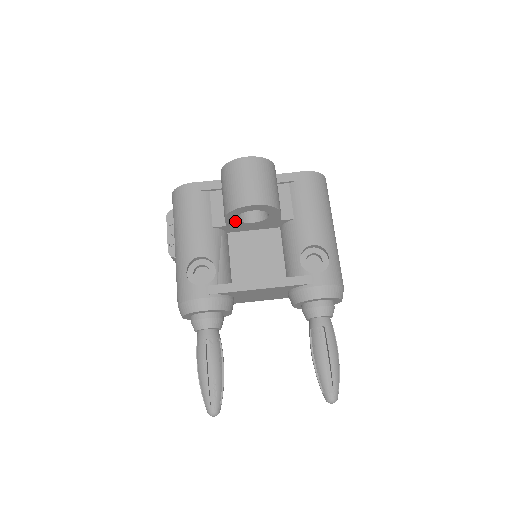
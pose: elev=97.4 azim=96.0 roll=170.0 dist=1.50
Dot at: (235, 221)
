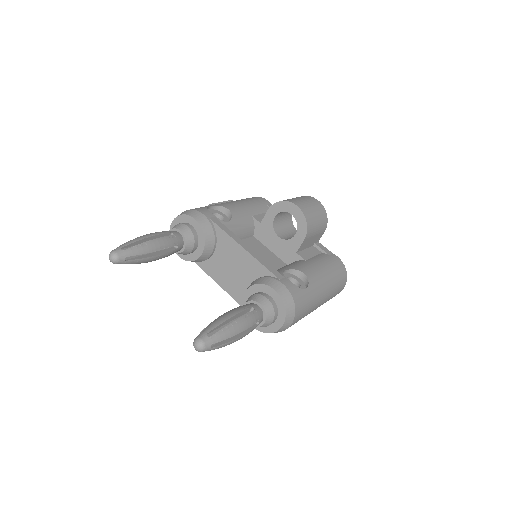
Dot at: (271, 221)
